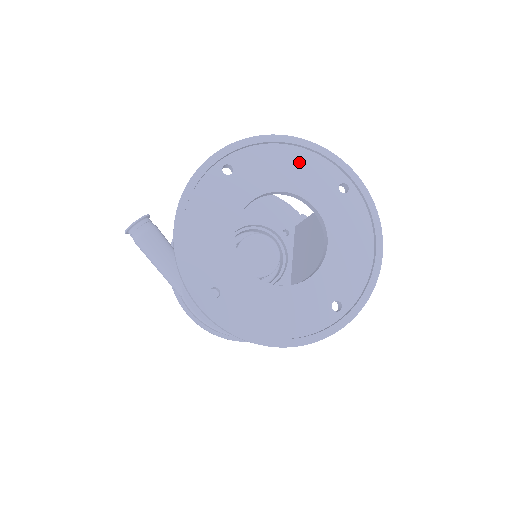
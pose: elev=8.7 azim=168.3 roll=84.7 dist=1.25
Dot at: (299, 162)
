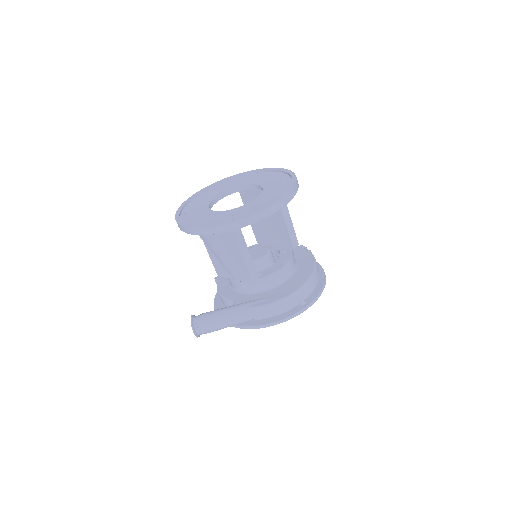
Dot at: (210, 192)
